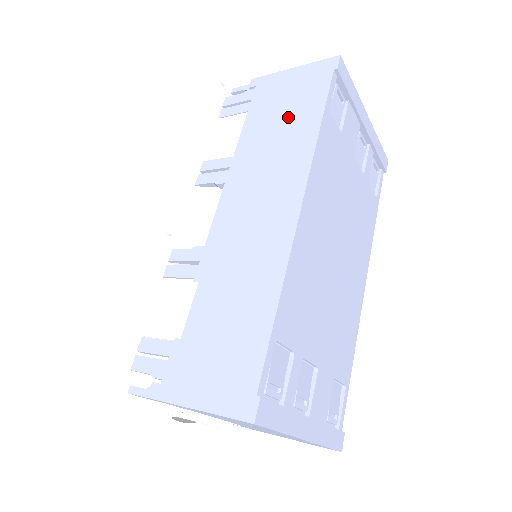
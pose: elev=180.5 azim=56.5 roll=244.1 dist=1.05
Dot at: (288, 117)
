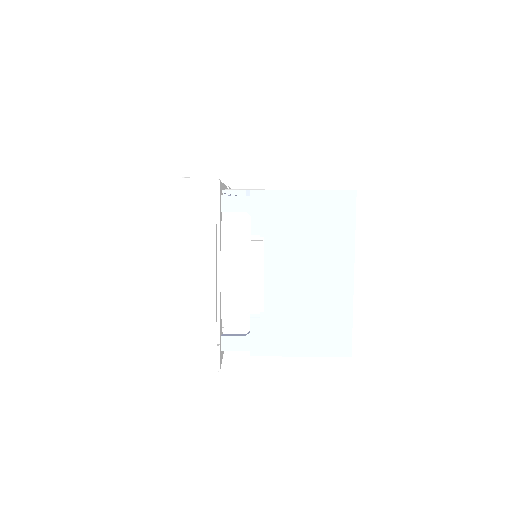
Dot at: occluded
